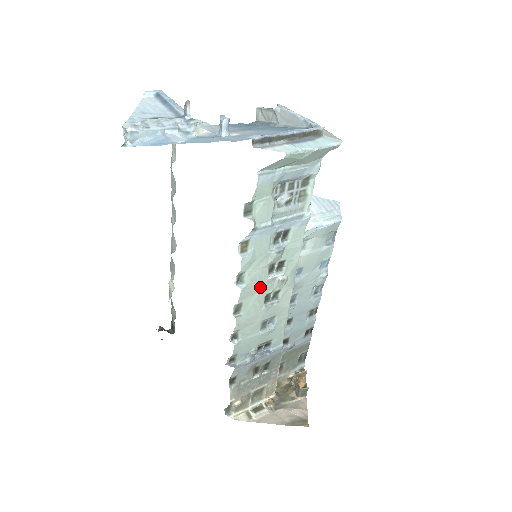
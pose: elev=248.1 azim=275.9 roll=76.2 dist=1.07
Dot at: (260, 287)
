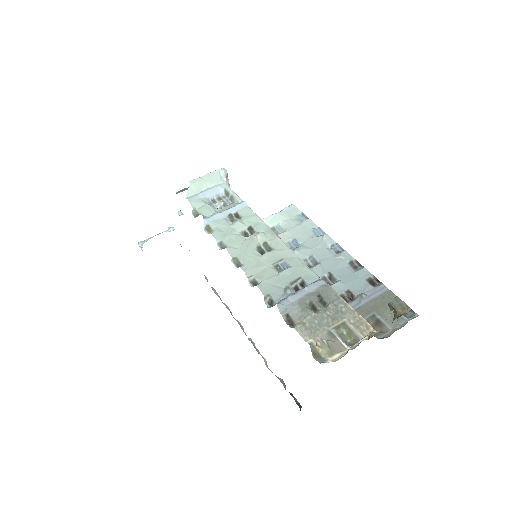
Dot at: (244, 245)
